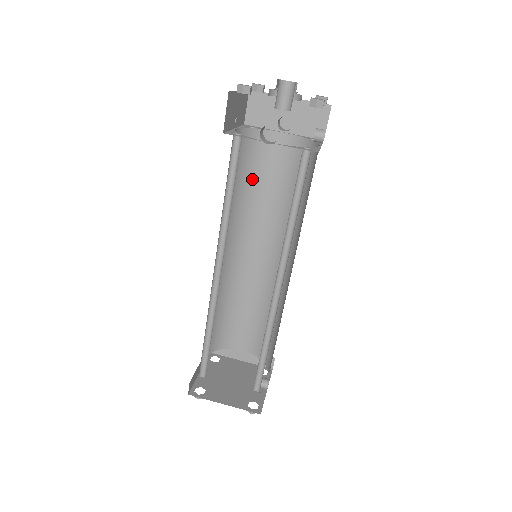
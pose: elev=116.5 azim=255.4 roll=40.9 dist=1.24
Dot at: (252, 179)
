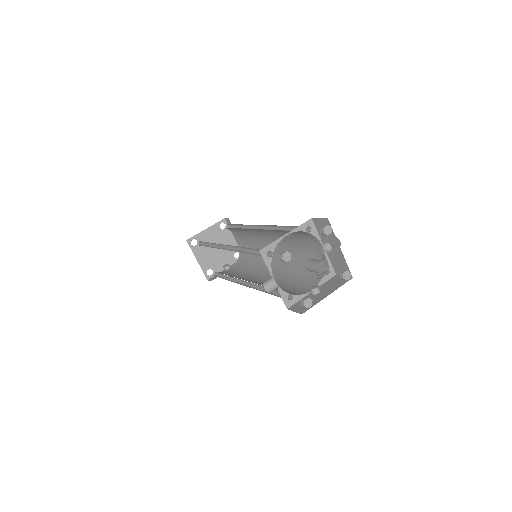
Dot at: (291, 233)
